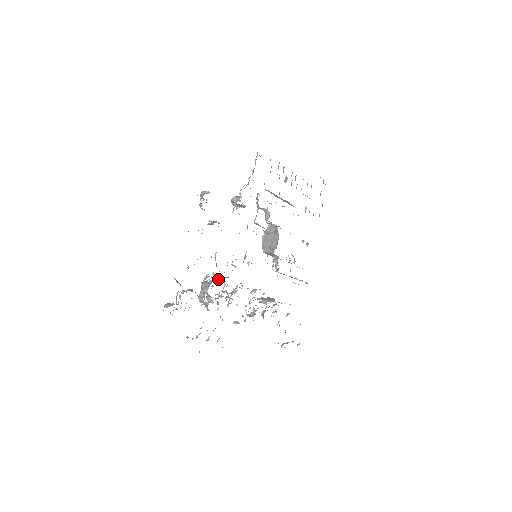
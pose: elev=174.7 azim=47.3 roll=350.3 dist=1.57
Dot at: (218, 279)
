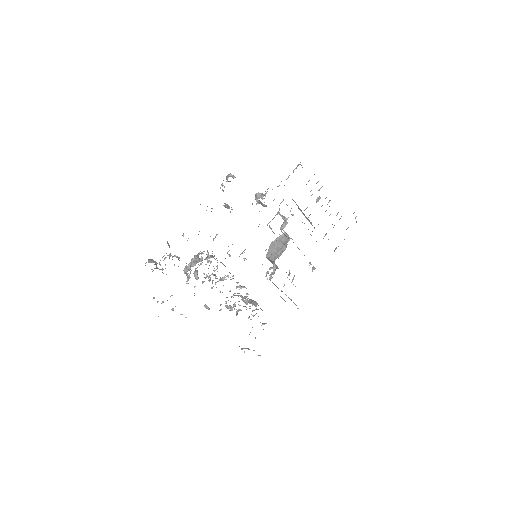
Dot at: (209, 260)
